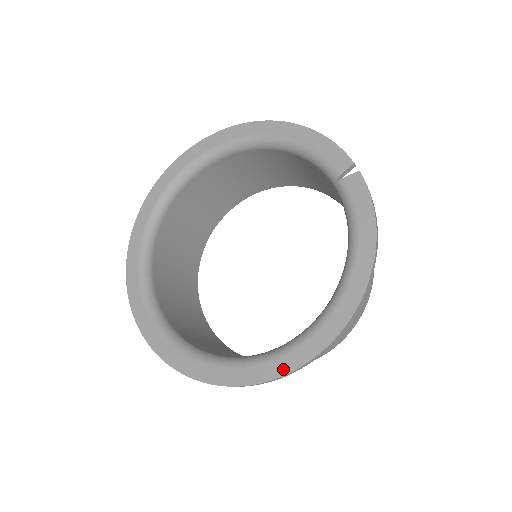
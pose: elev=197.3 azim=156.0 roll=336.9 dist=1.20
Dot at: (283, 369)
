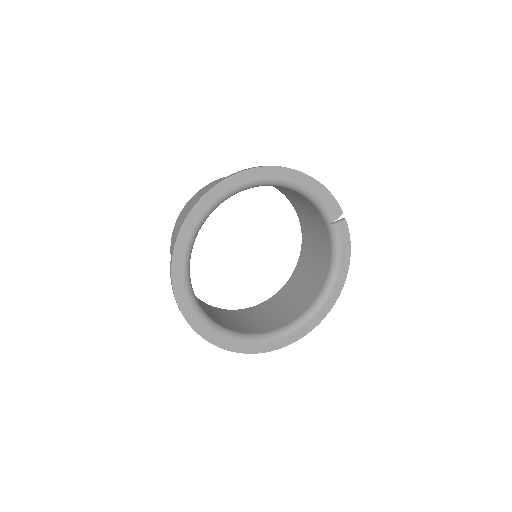
Dot at: (298, 337)
